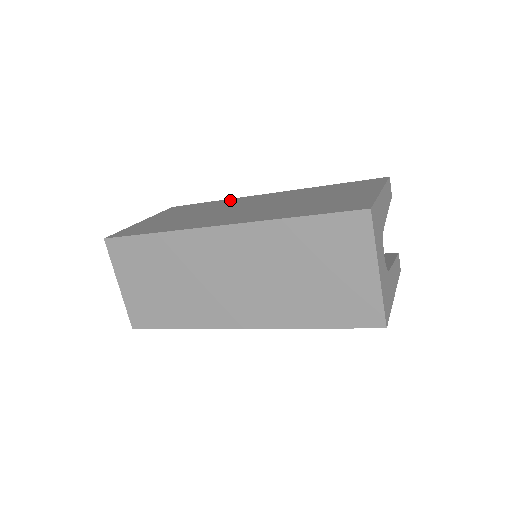
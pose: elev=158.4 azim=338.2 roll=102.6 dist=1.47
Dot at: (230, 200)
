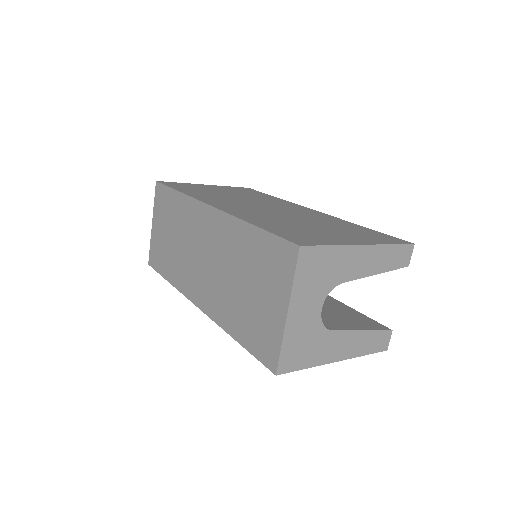
Dot at: (282, 200)
